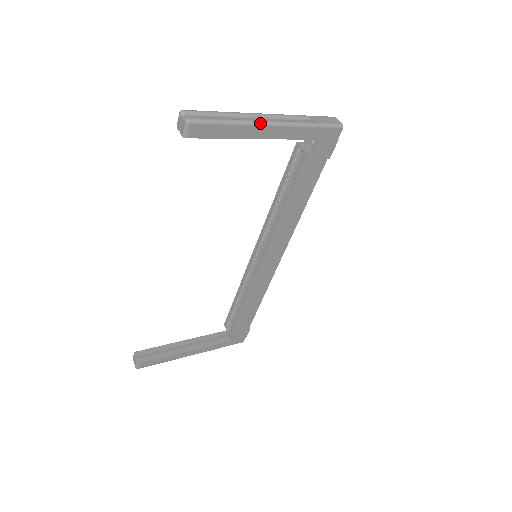
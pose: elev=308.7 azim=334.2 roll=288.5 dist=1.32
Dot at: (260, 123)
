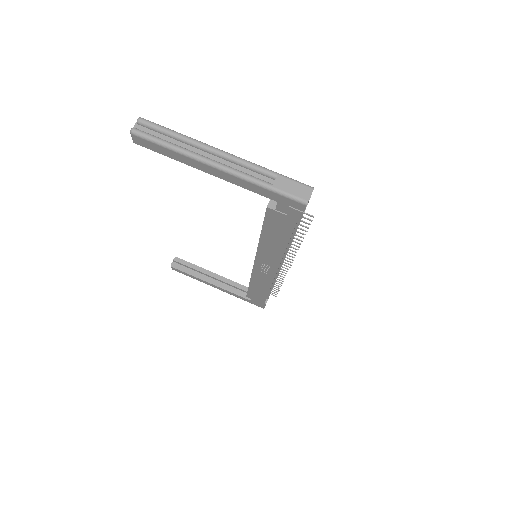
Dot at: (202, 160)
